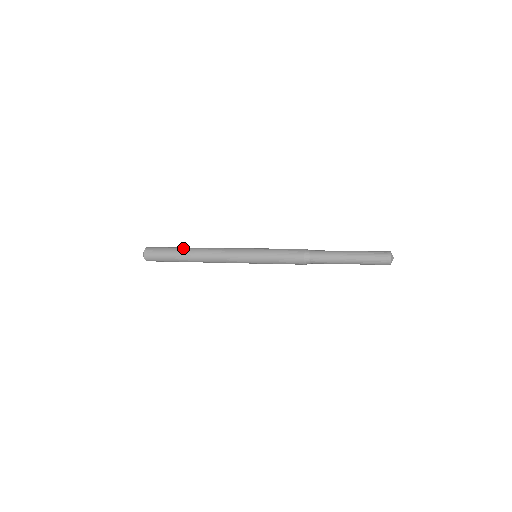
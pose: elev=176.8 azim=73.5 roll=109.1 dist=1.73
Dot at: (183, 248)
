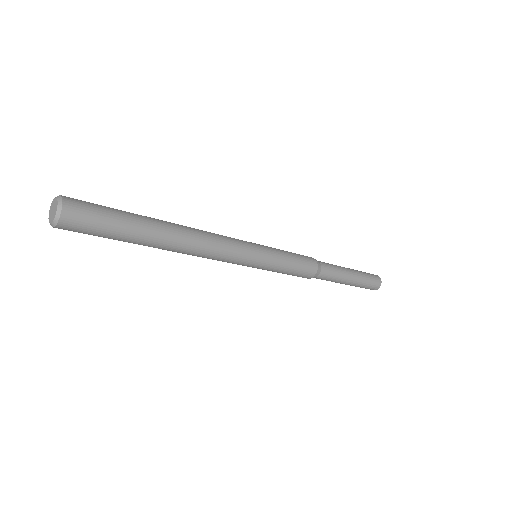
Dot at: occluded
